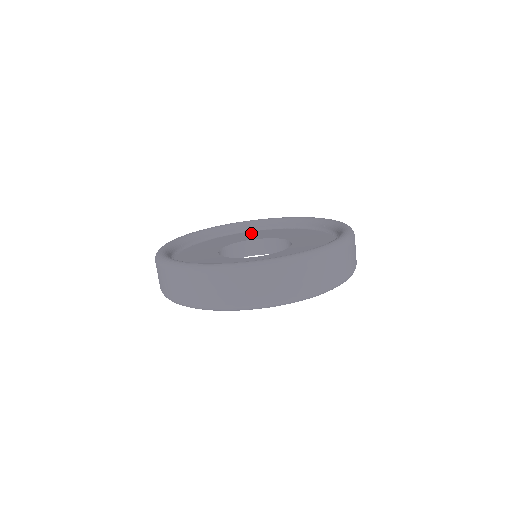
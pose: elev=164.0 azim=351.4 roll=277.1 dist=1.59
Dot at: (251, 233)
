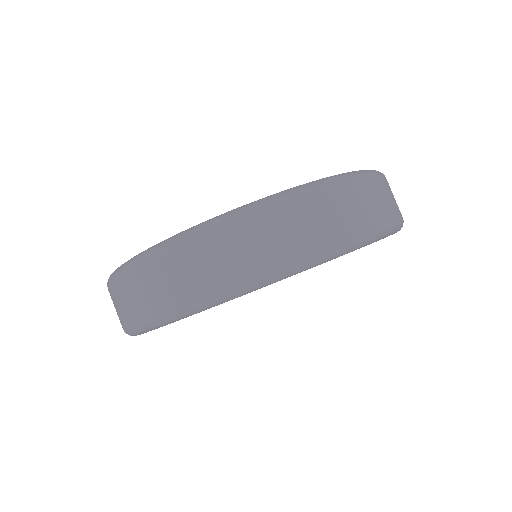
Dot at: occluded
